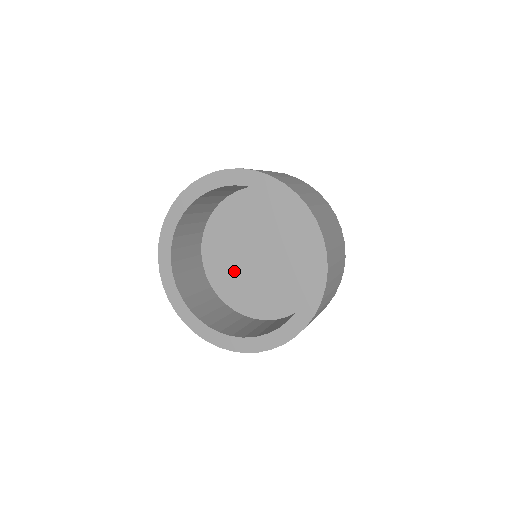
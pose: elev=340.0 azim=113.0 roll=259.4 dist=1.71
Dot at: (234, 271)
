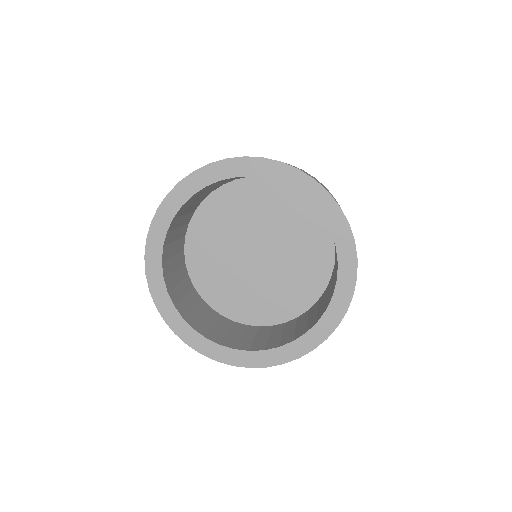
Dot at: (228, 276)
